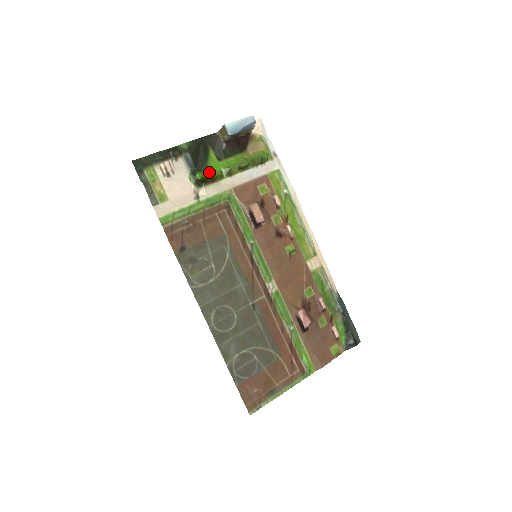
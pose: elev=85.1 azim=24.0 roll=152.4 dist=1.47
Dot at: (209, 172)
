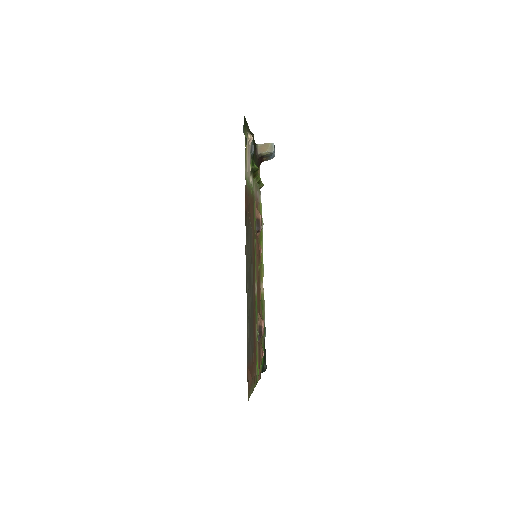
Dot at: occluded
